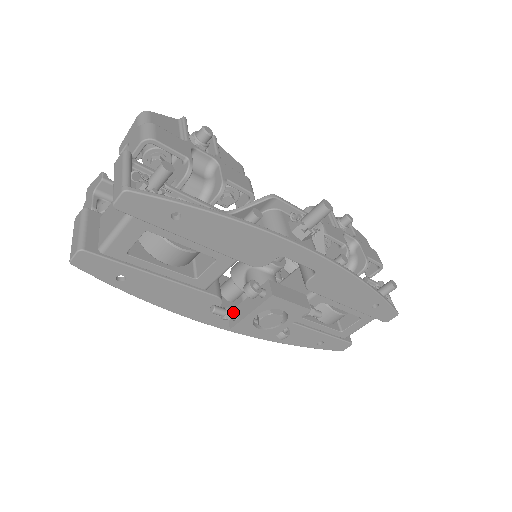
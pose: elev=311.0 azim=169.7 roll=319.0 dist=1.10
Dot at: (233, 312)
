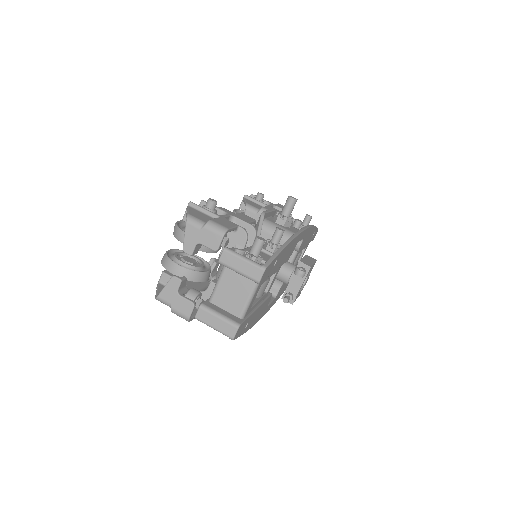
Dot at: (290, 294)
